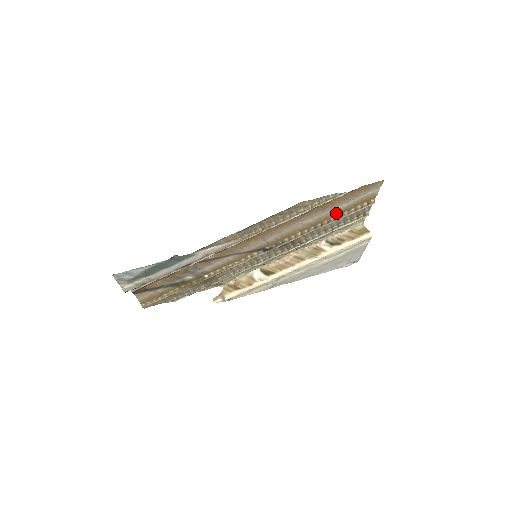
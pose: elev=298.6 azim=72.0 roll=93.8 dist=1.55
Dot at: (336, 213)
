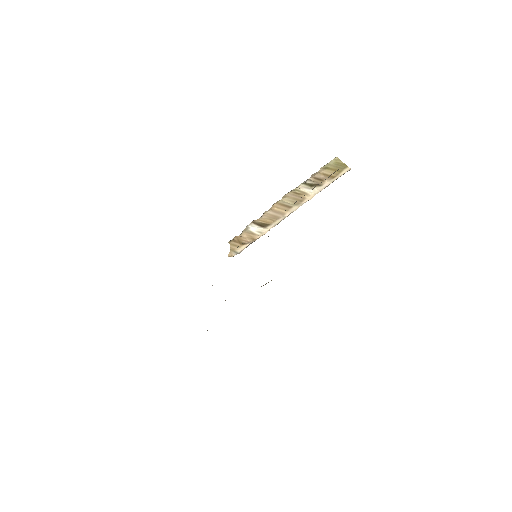
Dot at: occluded
